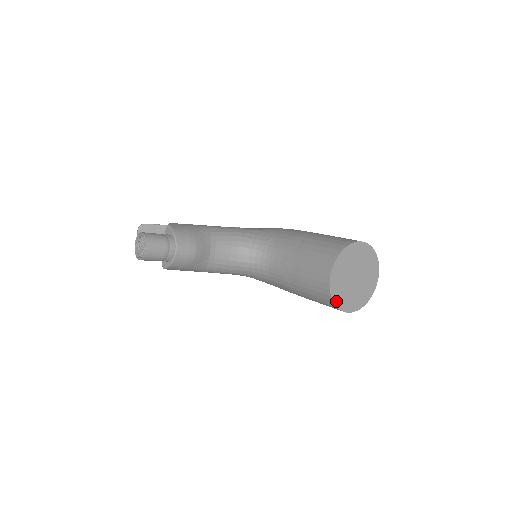
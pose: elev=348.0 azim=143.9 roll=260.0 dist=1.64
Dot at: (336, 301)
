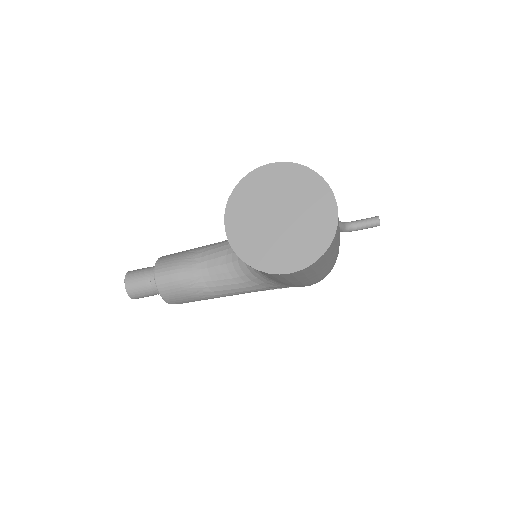
Dot at: (252, 261)
